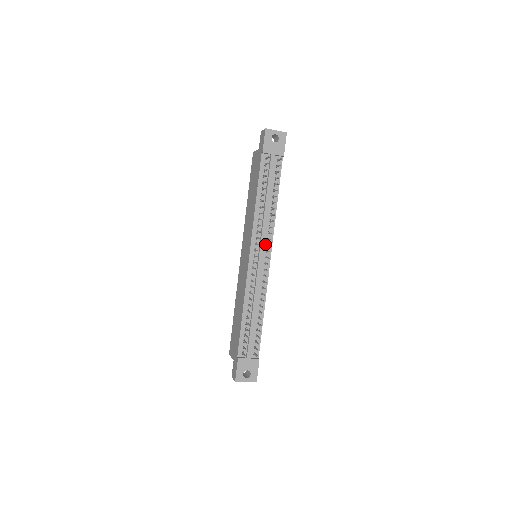
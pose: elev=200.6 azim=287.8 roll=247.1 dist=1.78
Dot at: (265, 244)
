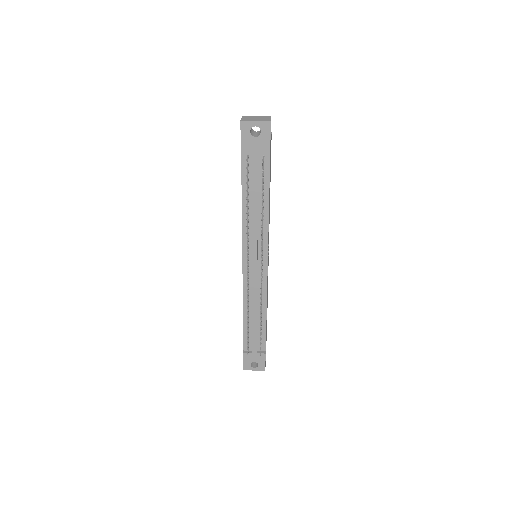
Dot at: (259, 251)
